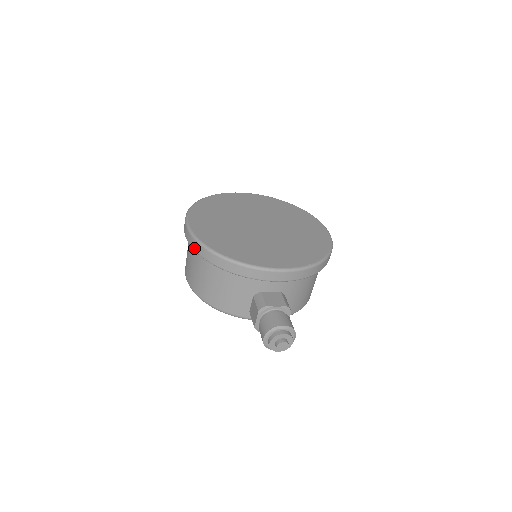
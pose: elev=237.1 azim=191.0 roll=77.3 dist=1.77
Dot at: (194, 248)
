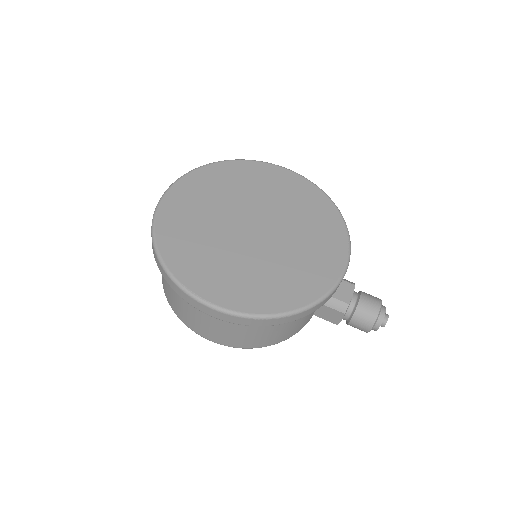
Dot at: (255, 325)
